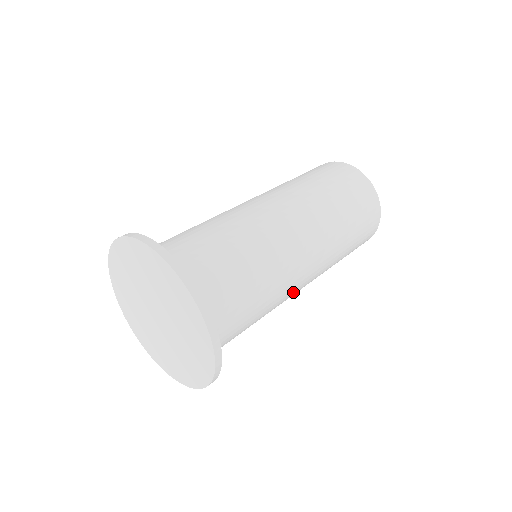
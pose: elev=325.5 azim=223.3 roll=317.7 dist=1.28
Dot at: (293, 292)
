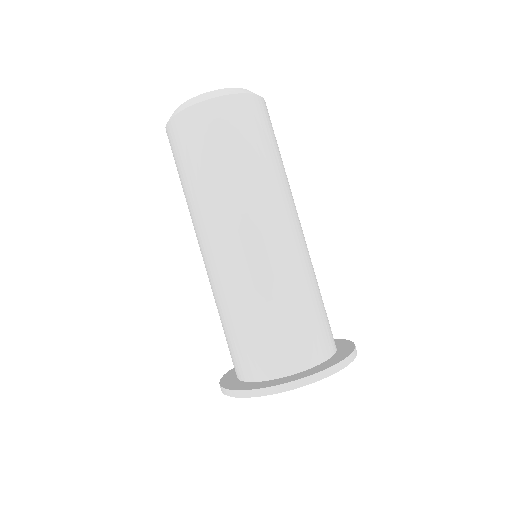
Dot at: occluded
